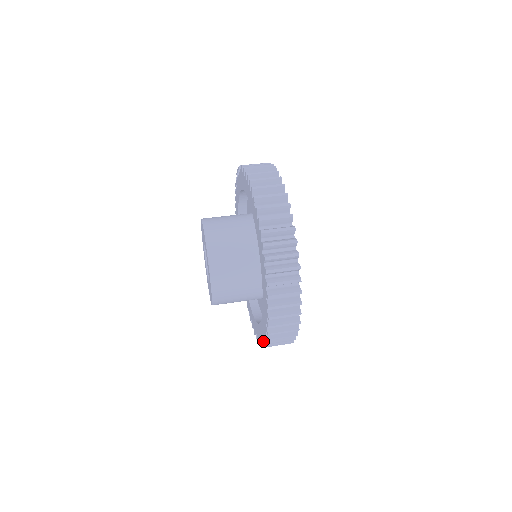
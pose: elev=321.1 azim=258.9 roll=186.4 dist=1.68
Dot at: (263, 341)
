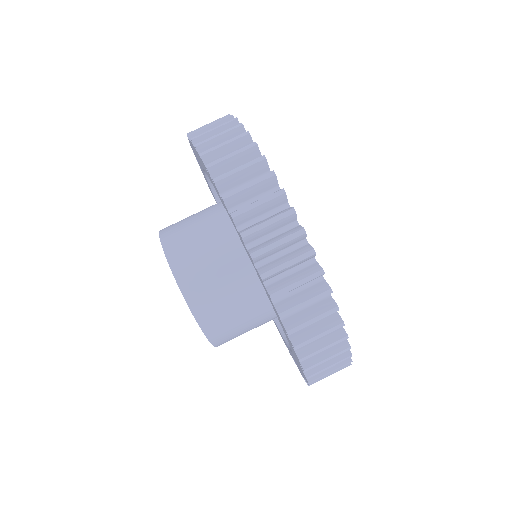
Dot at: occluded
